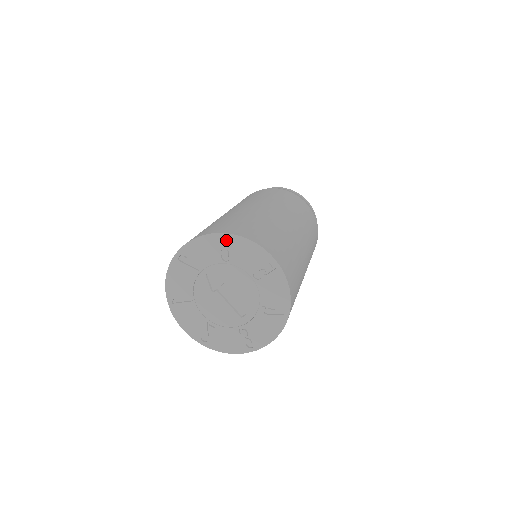
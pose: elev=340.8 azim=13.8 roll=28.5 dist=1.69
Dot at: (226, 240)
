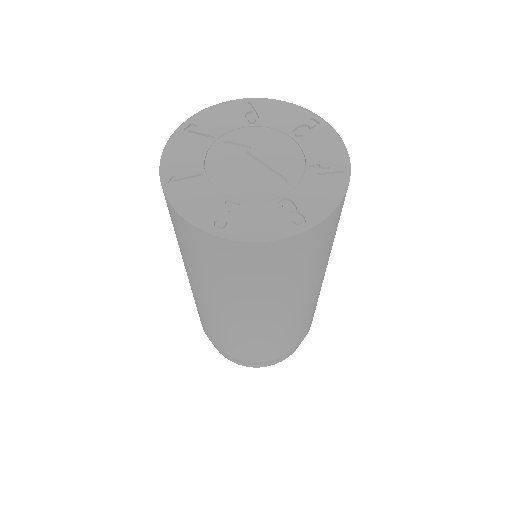
Dot at: (252, 104)
